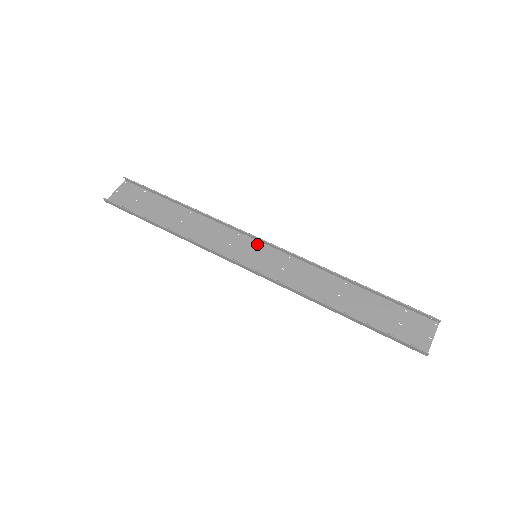
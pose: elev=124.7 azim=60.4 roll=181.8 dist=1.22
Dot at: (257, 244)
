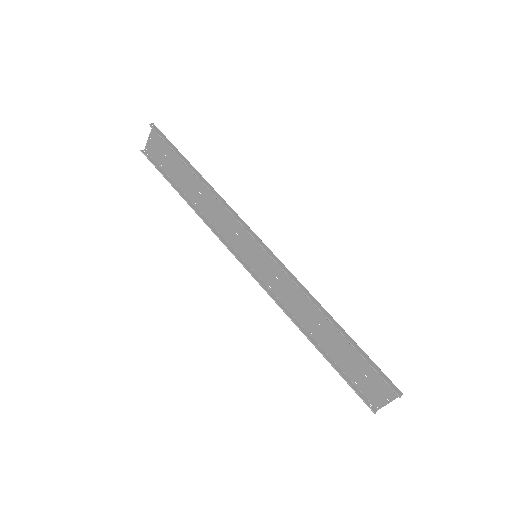
Dot at: (258, 242)
